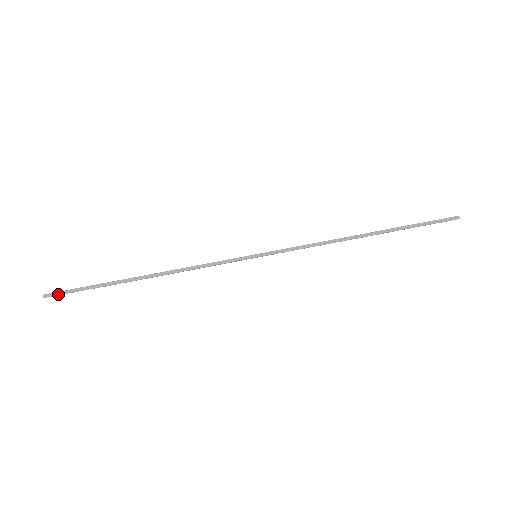
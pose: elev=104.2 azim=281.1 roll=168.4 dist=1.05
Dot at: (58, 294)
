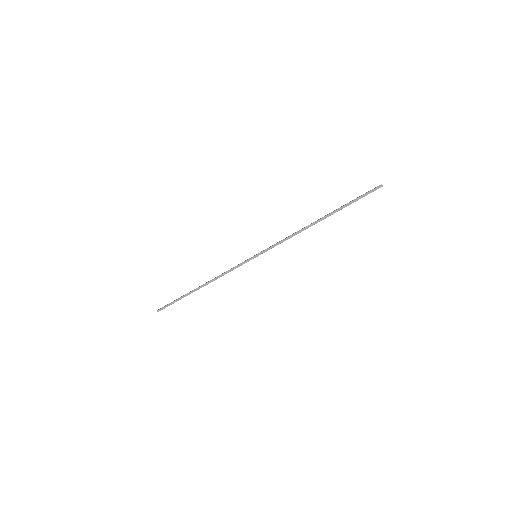
Dot at: (163, 308)
